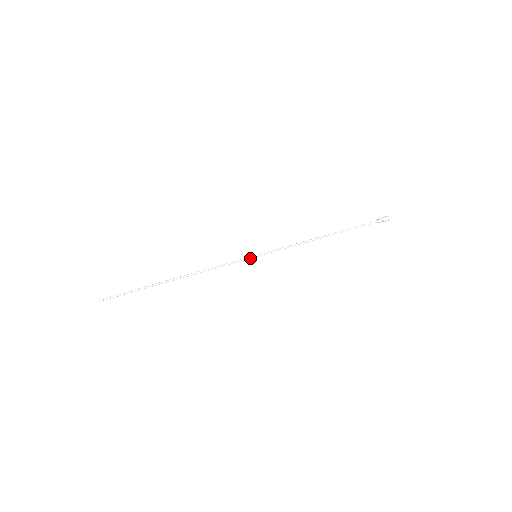
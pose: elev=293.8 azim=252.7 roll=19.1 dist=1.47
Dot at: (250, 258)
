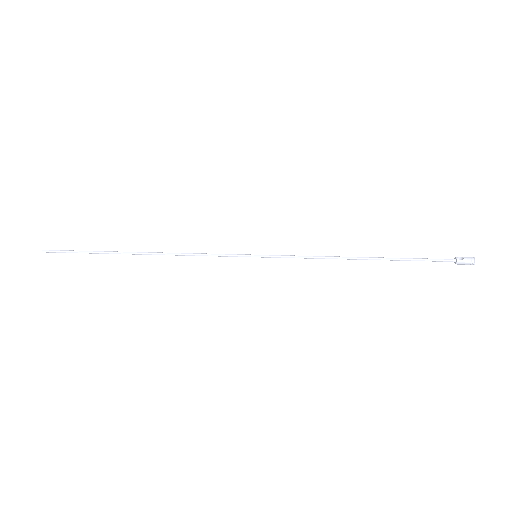
Dot at: (247, 255)
